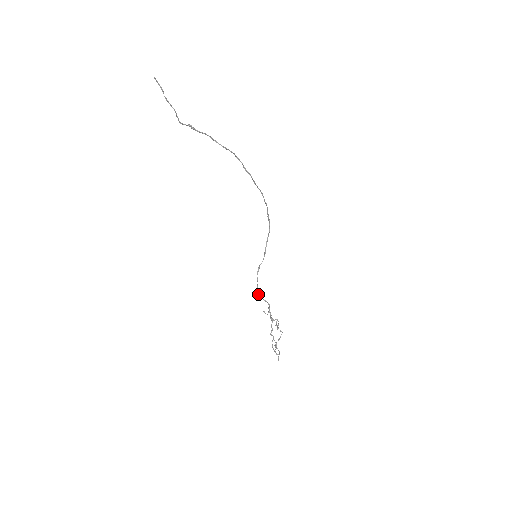
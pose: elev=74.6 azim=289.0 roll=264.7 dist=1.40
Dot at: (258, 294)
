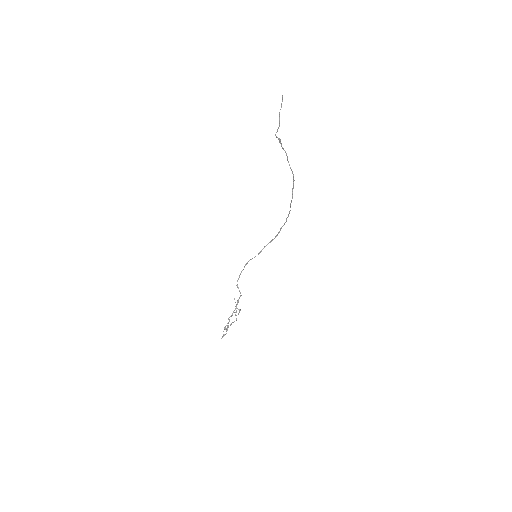
Dot at: occluded
